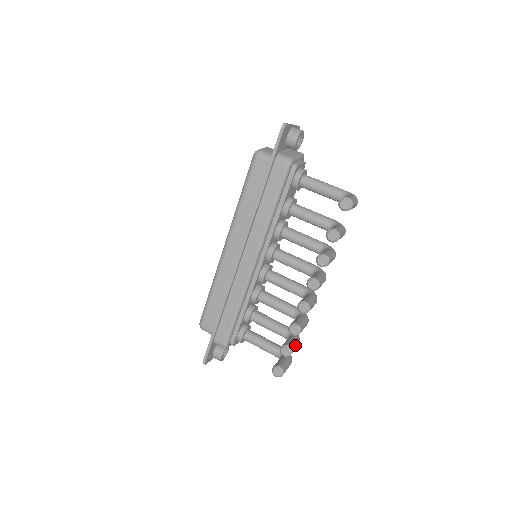
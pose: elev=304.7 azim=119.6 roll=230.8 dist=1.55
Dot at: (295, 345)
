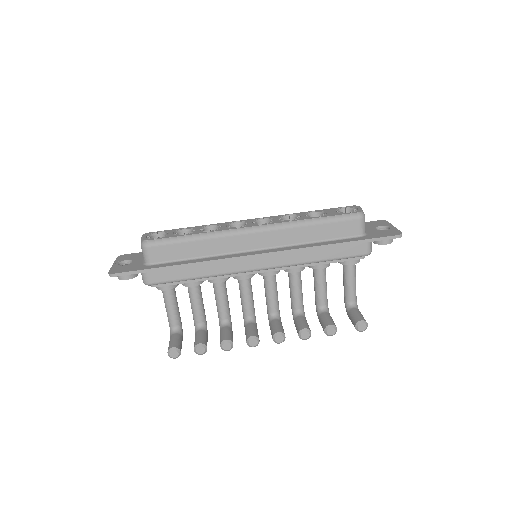
Dot at: occluded
